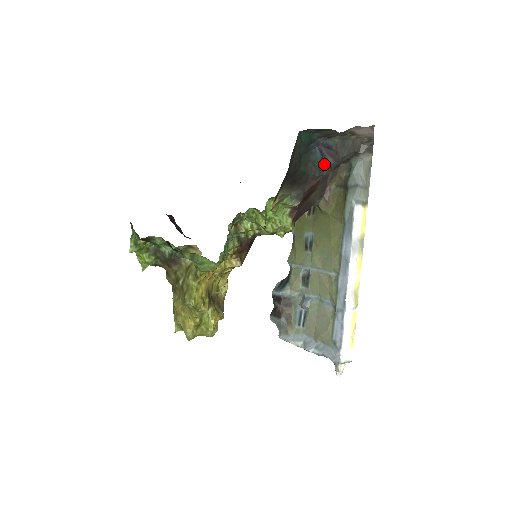
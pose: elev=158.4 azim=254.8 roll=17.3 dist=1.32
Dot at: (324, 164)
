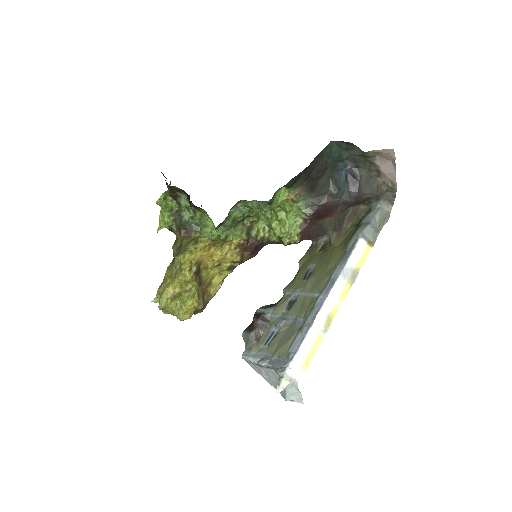
Dot at: (345, 189)
